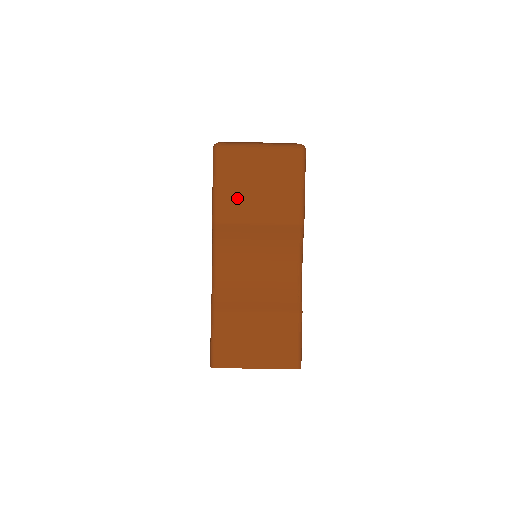
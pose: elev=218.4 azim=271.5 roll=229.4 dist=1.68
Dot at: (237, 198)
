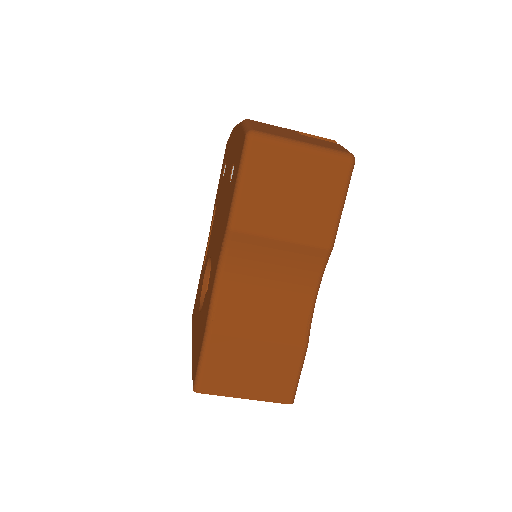
Dot at: (263, 205)
